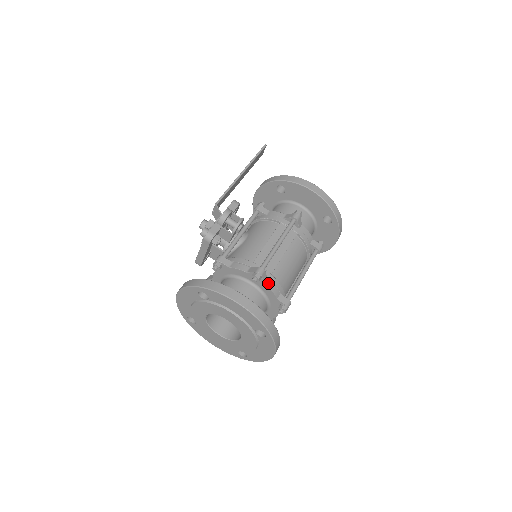
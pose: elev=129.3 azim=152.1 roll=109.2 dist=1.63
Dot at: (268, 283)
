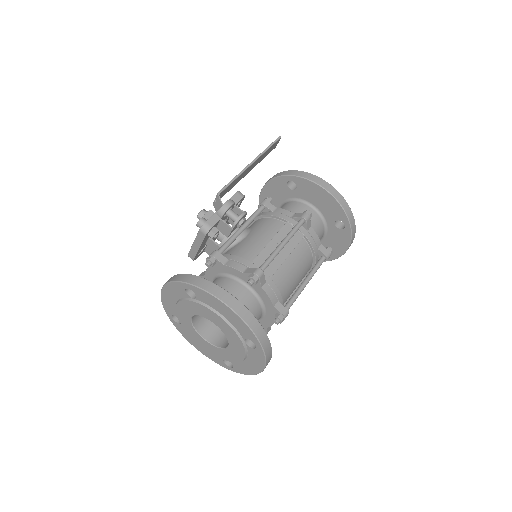
Dot at: (266, 287)
